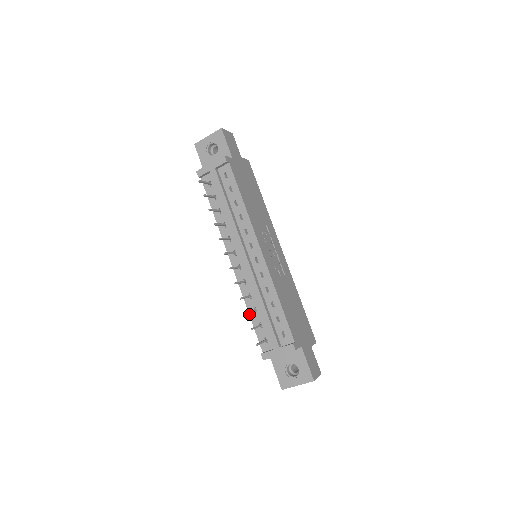
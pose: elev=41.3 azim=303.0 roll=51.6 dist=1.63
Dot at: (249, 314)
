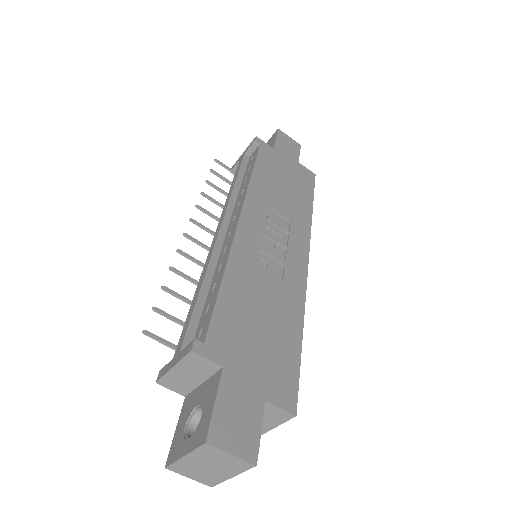
Dot at: occluded
